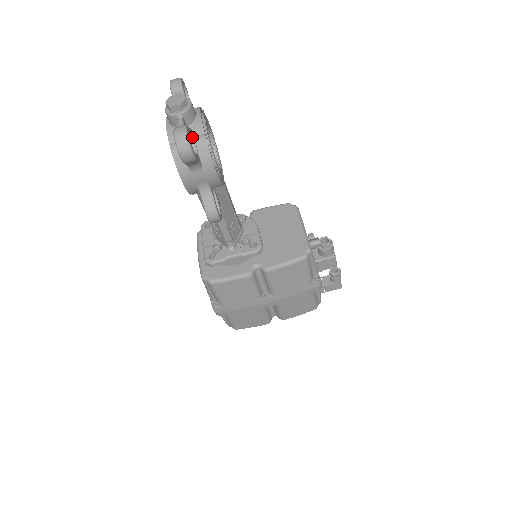
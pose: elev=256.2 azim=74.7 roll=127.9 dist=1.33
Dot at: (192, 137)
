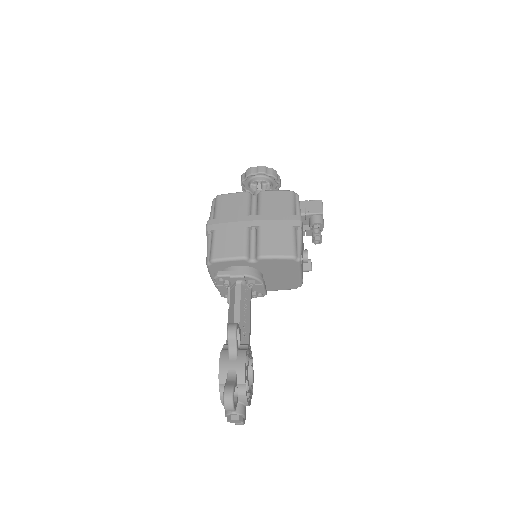
Dot at: occluded
